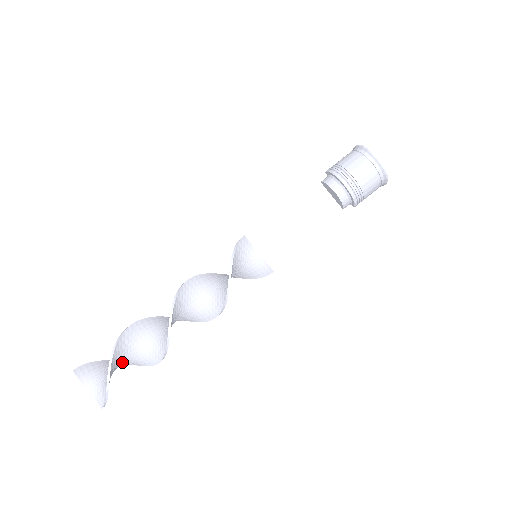
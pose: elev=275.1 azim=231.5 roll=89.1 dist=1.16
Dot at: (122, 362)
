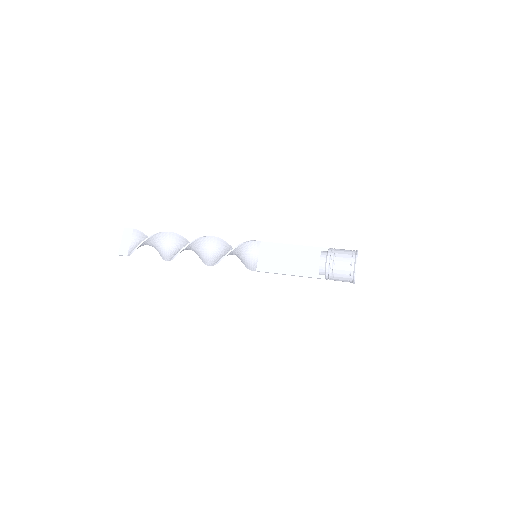
Dot at: (154, 245)
